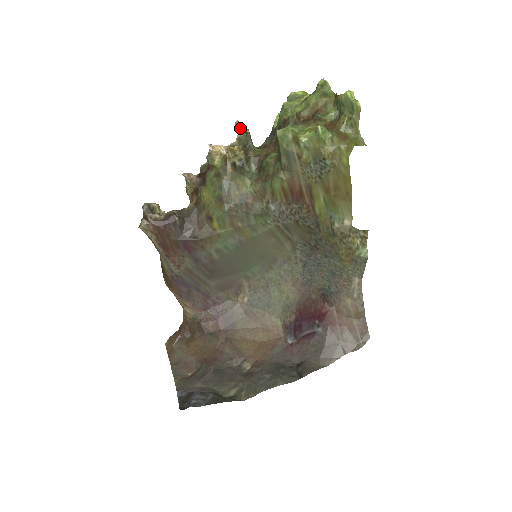
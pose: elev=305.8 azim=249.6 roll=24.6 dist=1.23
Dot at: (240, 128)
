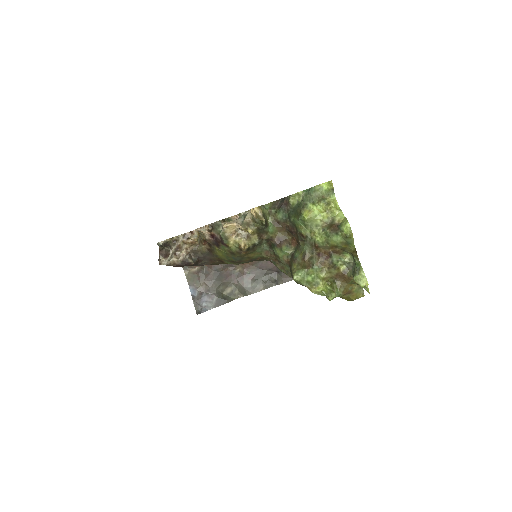
Dot at: (256, 218)
